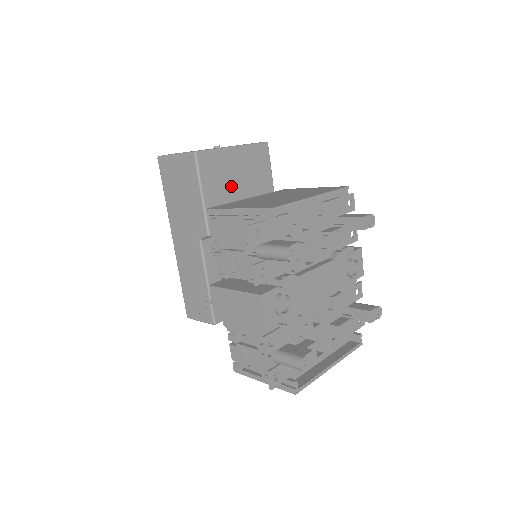
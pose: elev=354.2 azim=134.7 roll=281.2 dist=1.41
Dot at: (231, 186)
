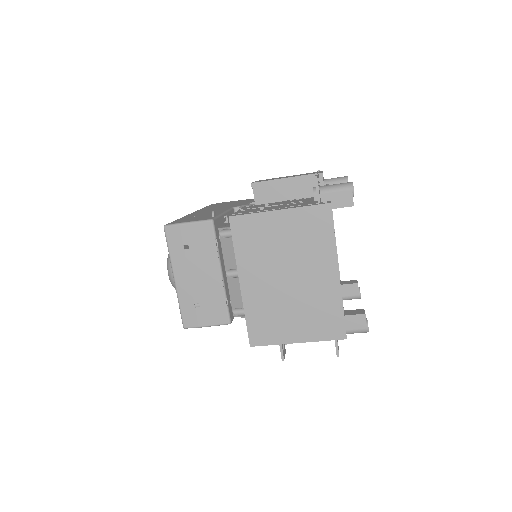
Dot at: occluded
